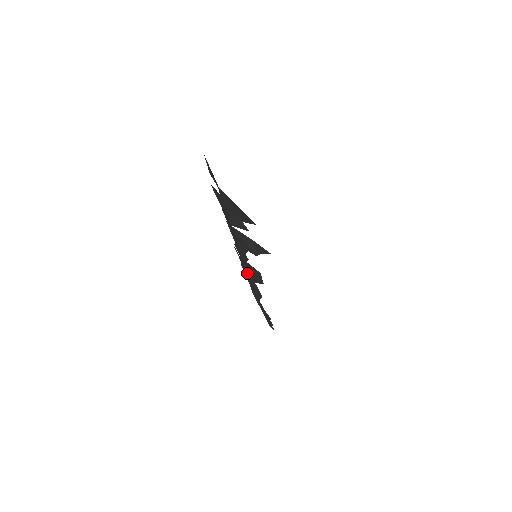
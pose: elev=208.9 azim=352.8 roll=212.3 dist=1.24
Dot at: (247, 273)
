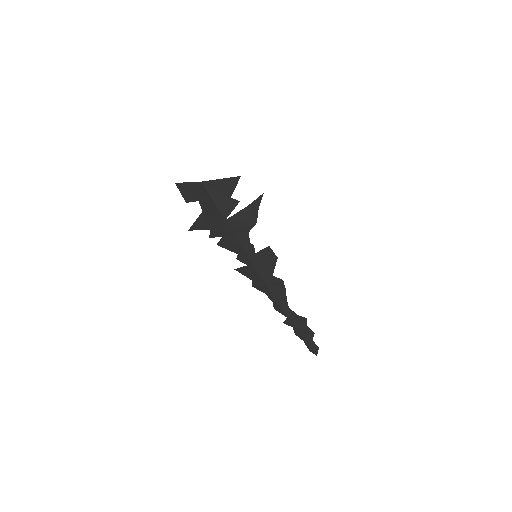
Dot at: (261, 275)
